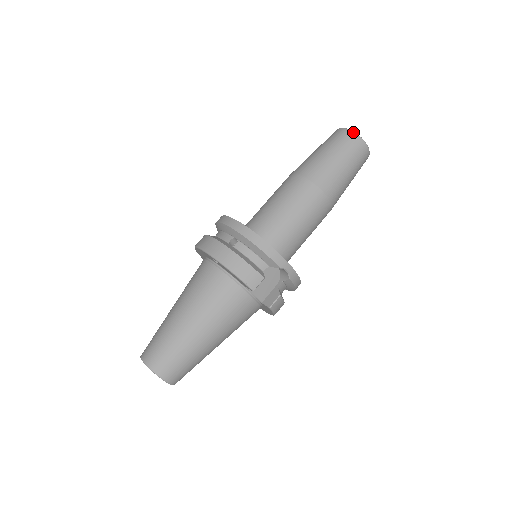
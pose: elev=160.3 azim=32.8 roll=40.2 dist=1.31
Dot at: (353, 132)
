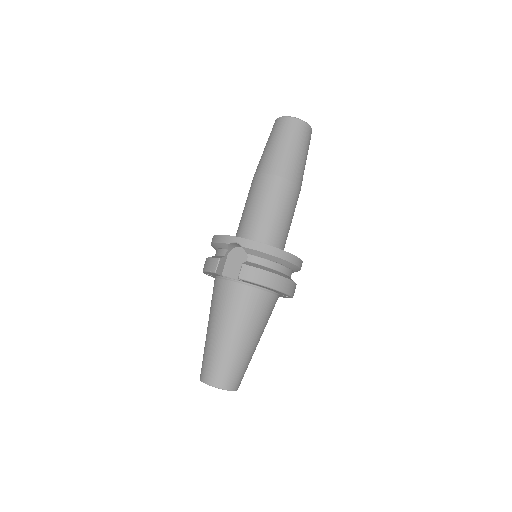
Dot at: (275, 121)
